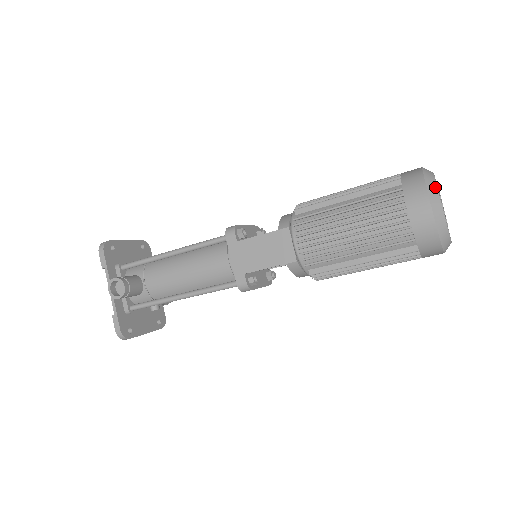
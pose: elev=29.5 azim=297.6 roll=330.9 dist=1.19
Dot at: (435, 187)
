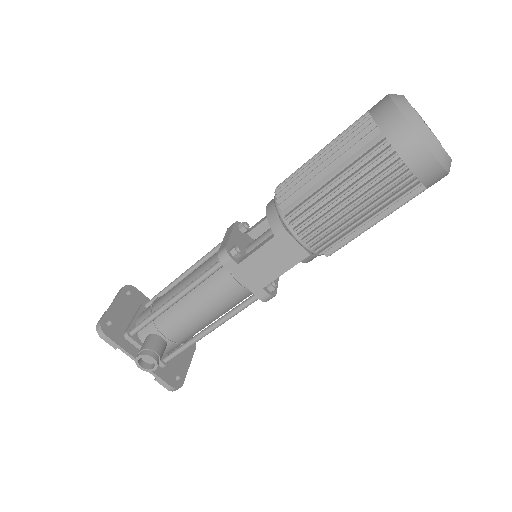
Dot at: (421, 122)
